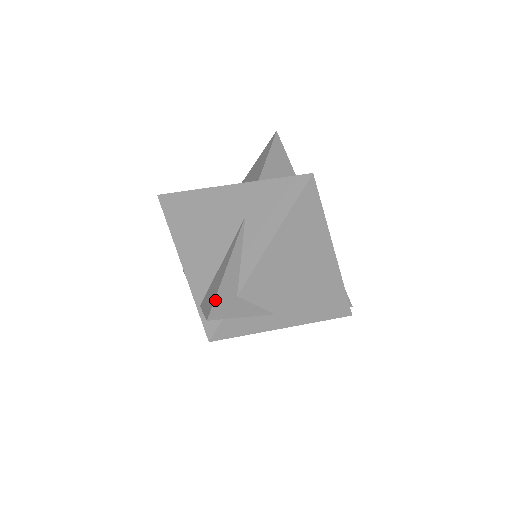
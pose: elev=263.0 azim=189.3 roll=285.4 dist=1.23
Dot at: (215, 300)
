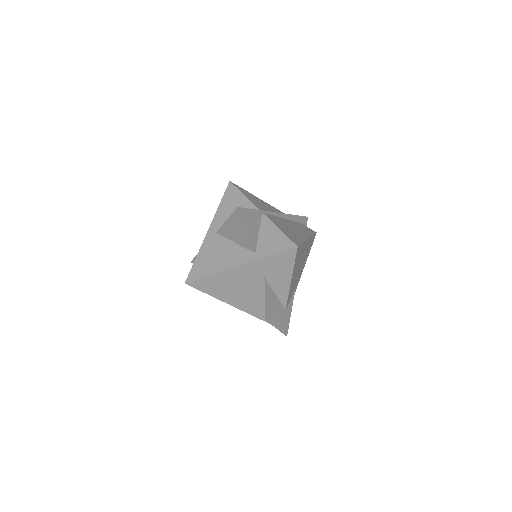
Dot at: (283, 326)
